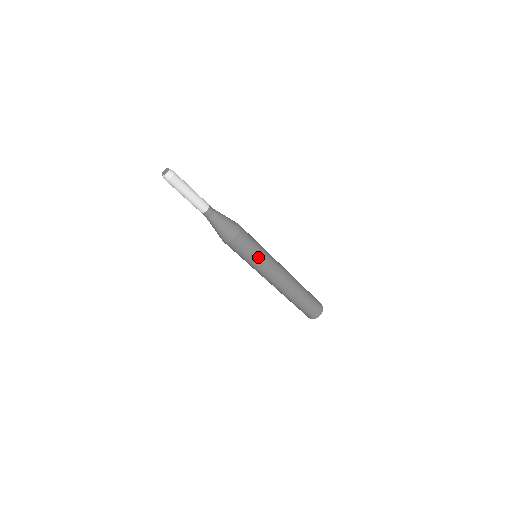
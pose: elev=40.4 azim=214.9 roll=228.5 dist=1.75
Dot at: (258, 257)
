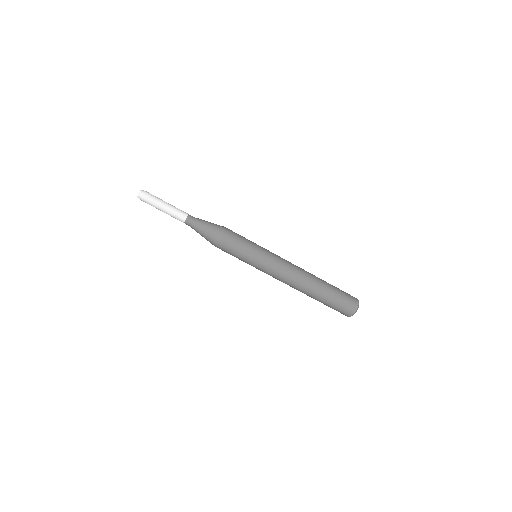
Dot at: (254, 252)
